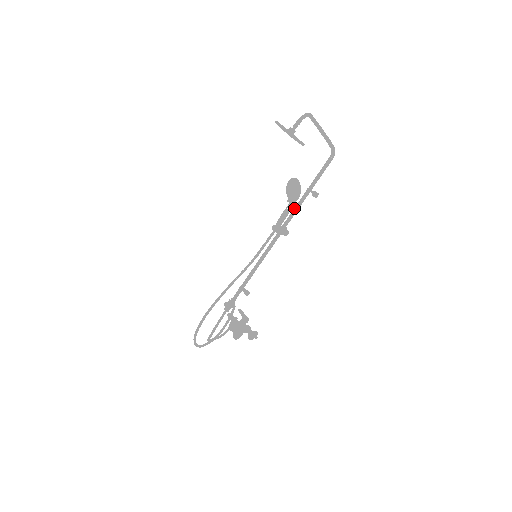
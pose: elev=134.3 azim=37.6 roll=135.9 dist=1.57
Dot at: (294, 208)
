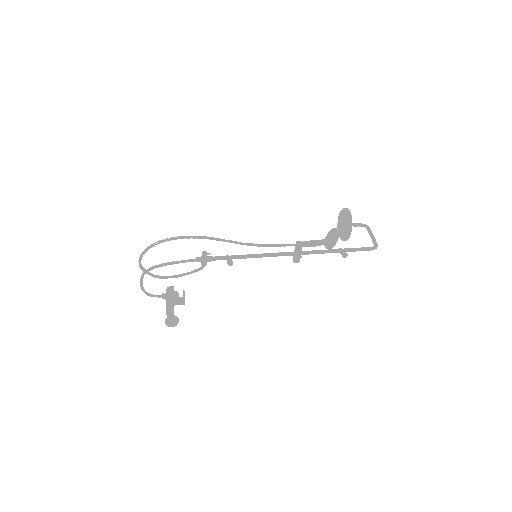
Dot at: occluded
